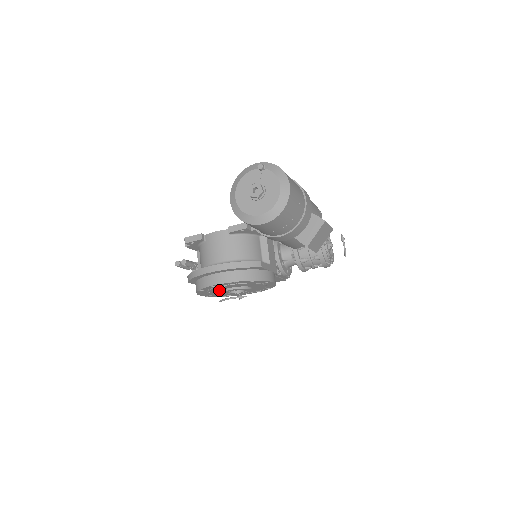
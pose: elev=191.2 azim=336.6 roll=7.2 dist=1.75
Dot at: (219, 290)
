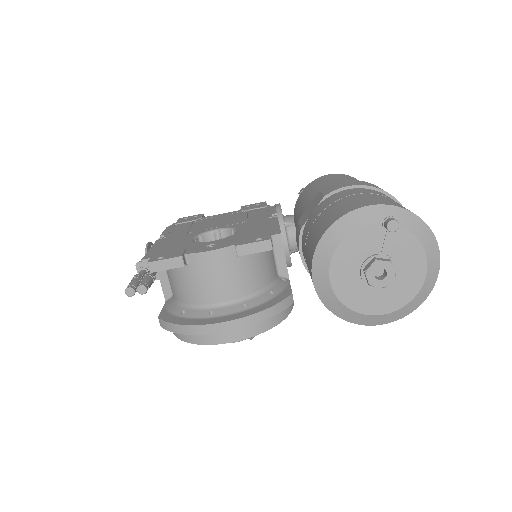
Dot at: occluded
